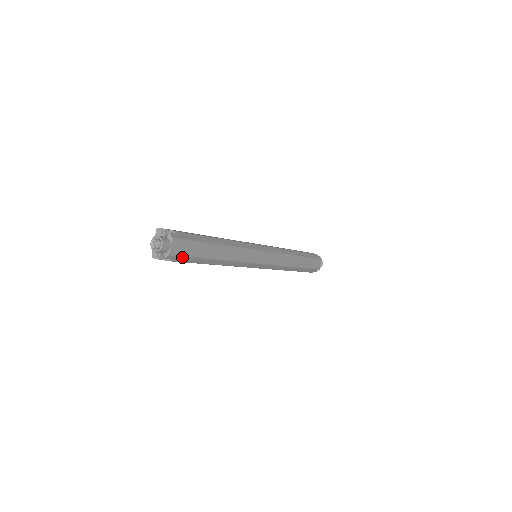
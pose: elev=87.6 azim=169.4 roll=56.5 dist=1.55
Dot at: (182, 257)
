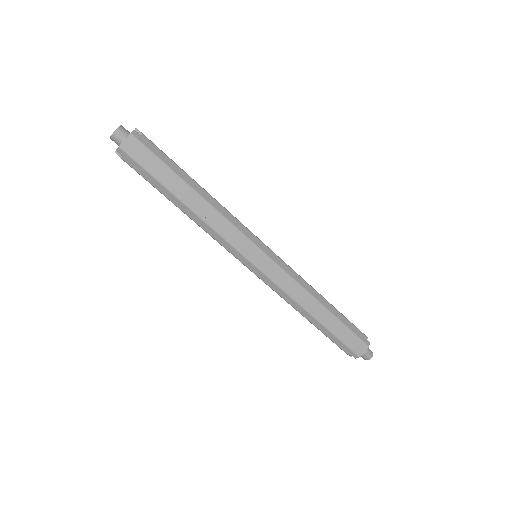
Dot at: (136, 163)
